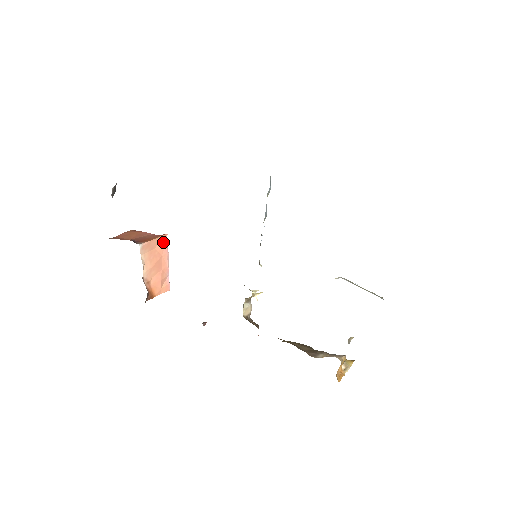
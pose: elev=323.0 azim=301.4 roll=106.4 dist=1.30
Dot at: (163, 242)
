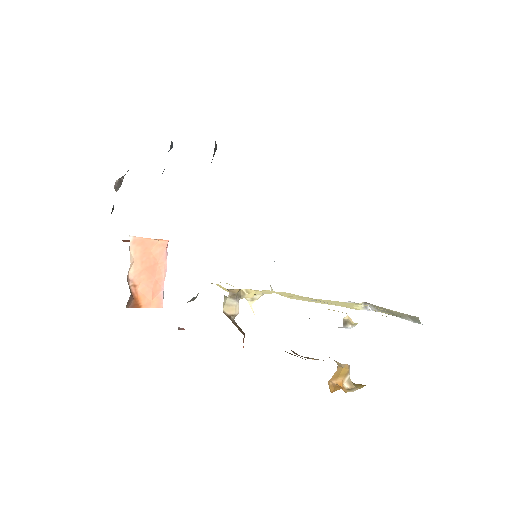
Dot at: (162, 247)
